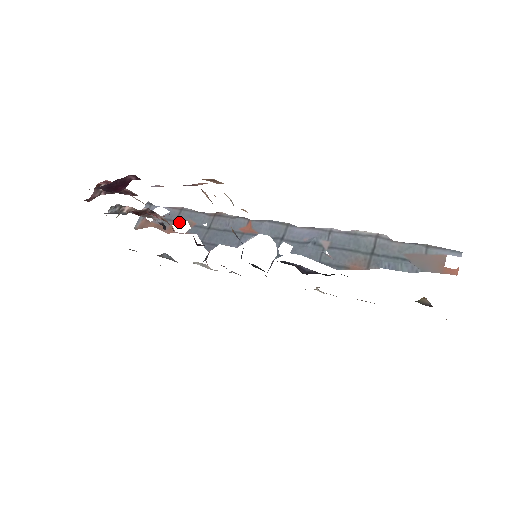
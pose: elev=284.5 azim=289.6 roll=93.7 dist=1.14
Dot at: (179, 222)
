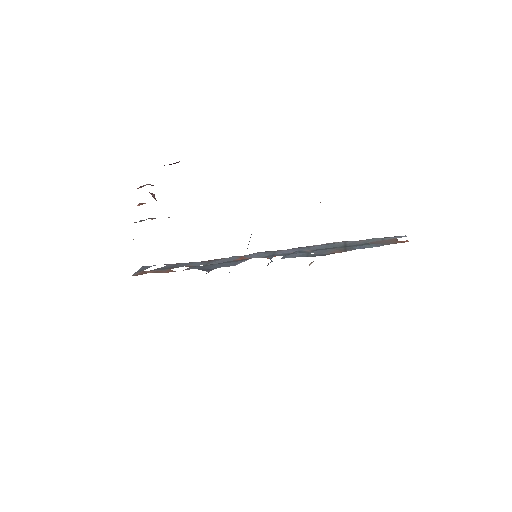
Dot at: (177, 267)
